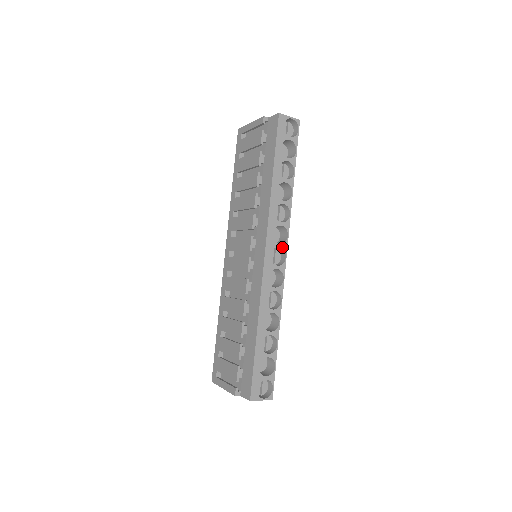
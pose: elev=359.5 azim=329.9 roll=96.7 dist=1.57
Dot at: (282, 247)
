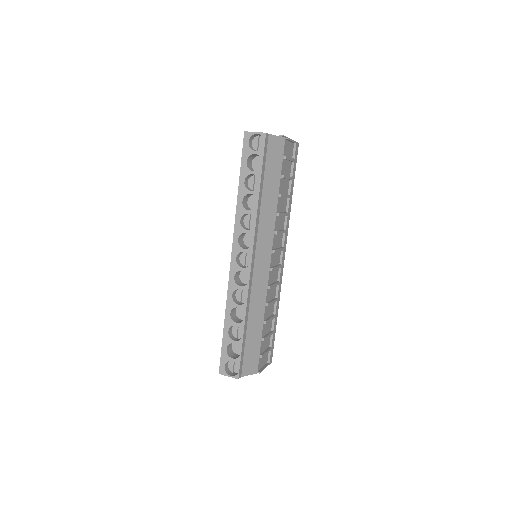
Dot at: (247, 252)
